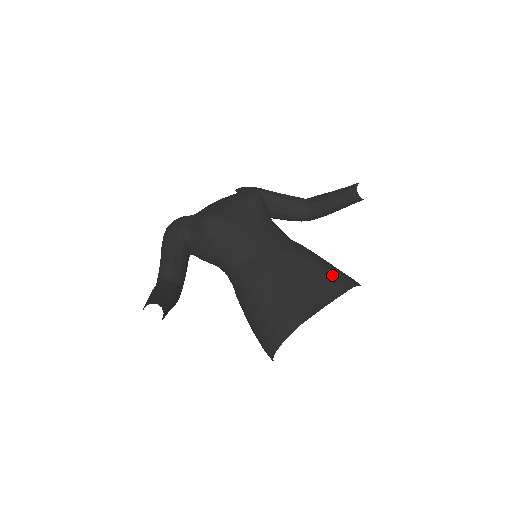
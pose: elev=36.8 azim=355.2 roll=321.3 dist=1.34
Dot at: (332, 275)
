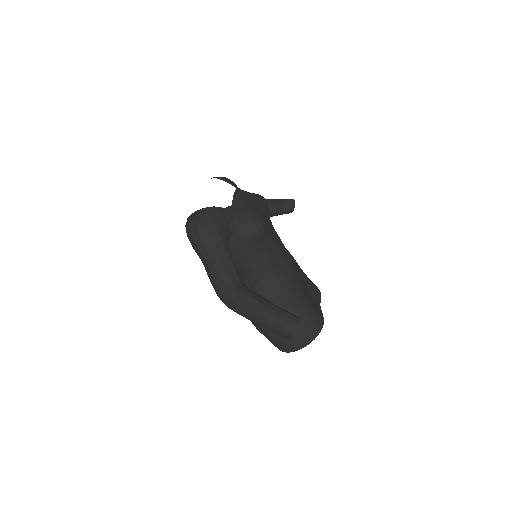
Dot at: (310, 280)
